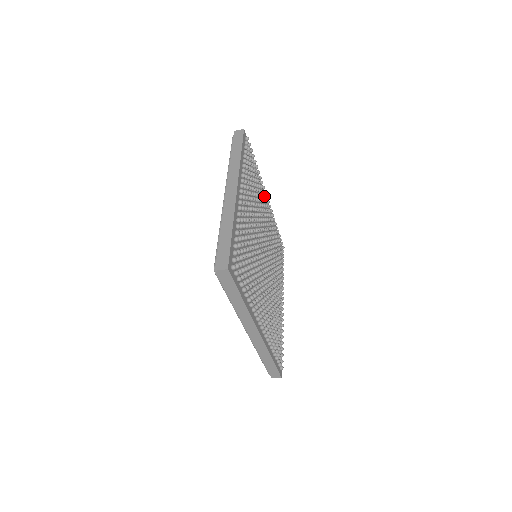
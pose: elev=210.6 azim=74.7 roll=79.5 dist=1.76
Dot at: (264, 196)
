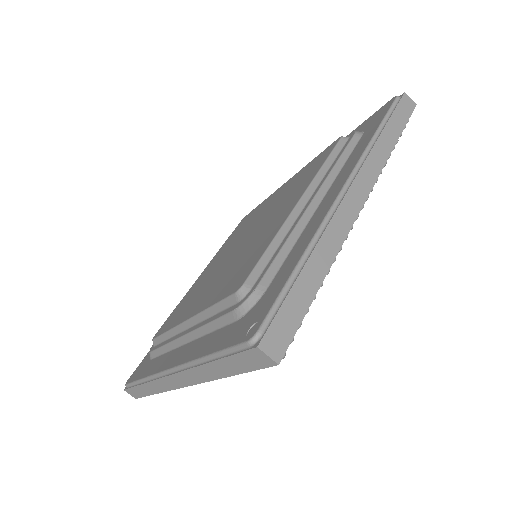
Dot at: occluded
